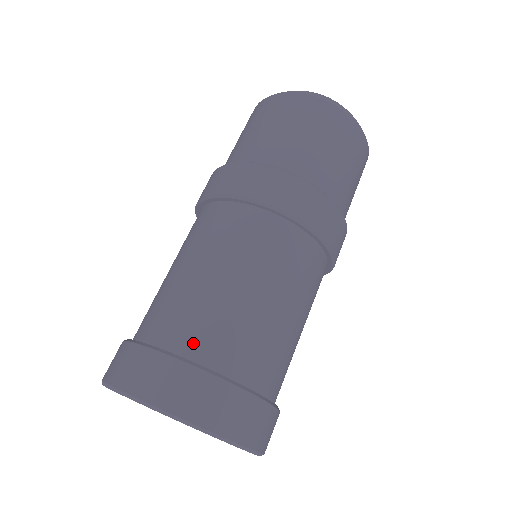
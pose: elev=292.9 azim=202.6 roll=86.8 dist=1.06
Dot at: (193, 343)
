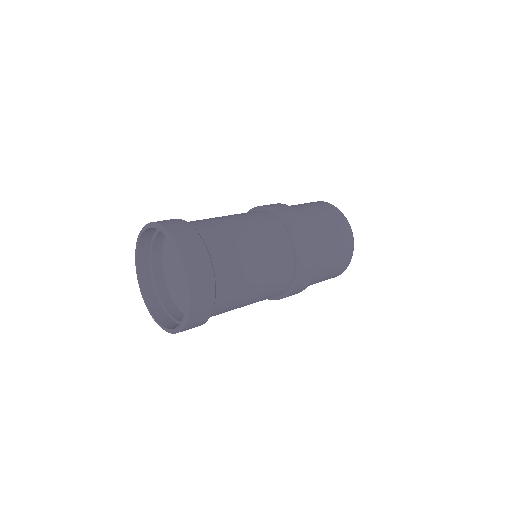
Dot at: (216, 251)
